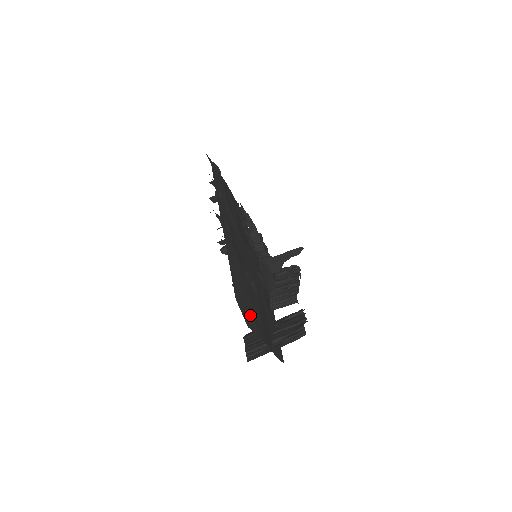
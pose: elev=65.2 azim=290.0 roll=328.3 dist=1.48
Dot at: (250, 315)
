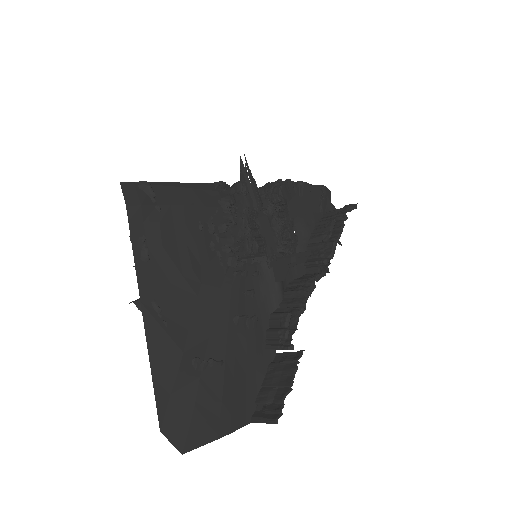
Dot at: (190, 431)
